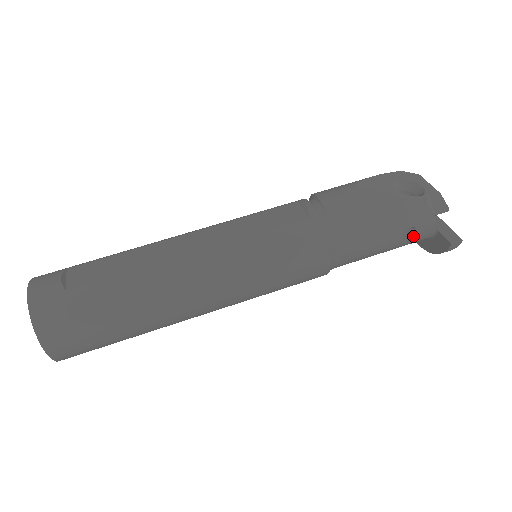
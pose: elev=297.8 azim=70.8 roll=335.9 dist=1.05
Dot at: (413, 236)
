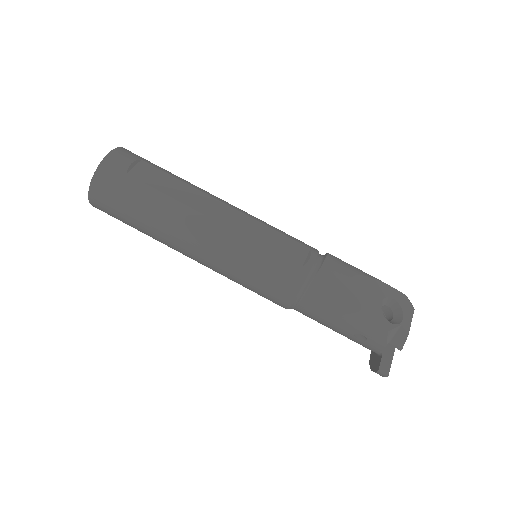
Dot at: (362, 342)
